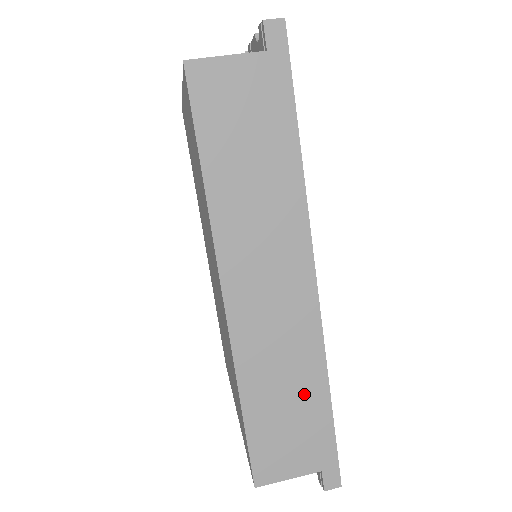
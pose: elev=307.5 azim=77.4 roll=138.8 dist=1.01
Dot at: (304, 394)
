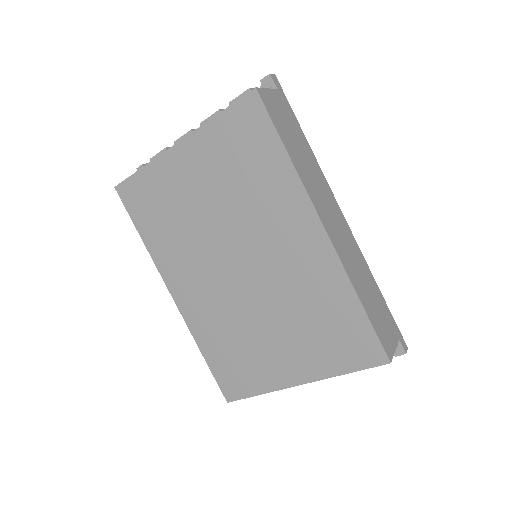
Dot at: (372, 288)
